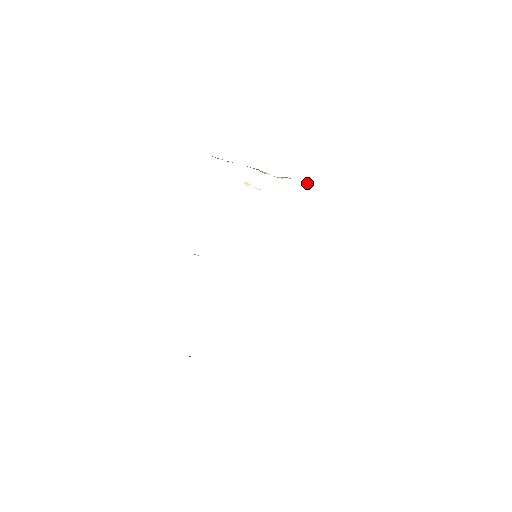
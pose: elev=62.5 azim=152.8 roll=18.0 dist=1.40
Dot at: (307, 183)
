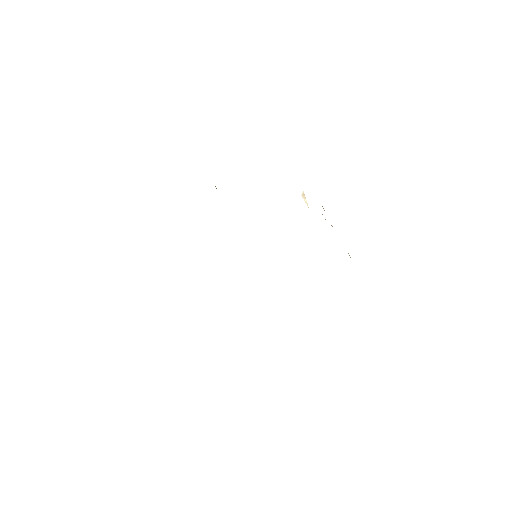
Dot at: (348, 253)
